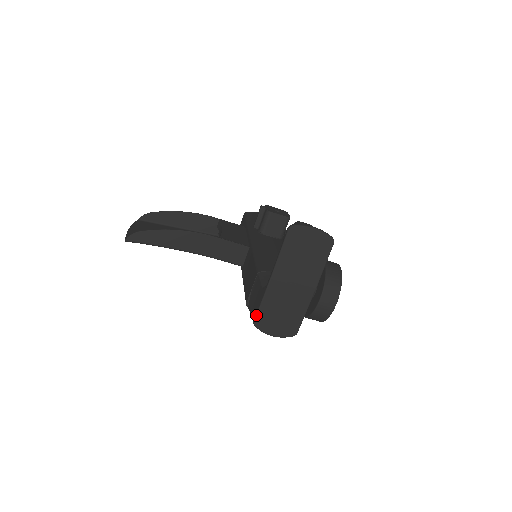
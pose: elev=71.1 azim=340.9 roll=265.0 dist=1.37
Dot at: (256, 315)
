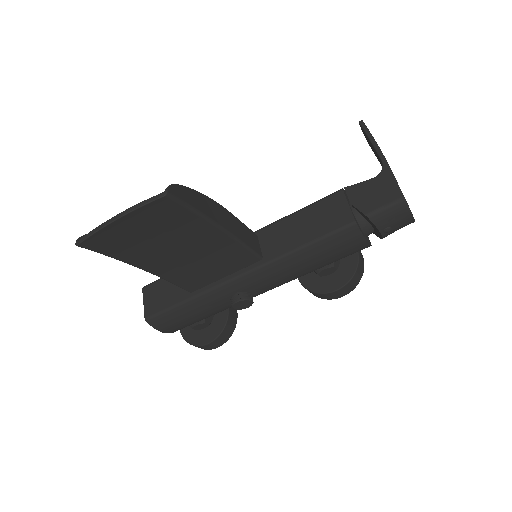
Dot at: (400, 189)
